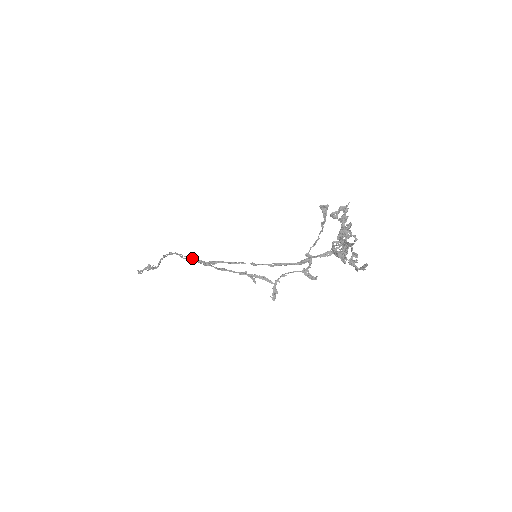
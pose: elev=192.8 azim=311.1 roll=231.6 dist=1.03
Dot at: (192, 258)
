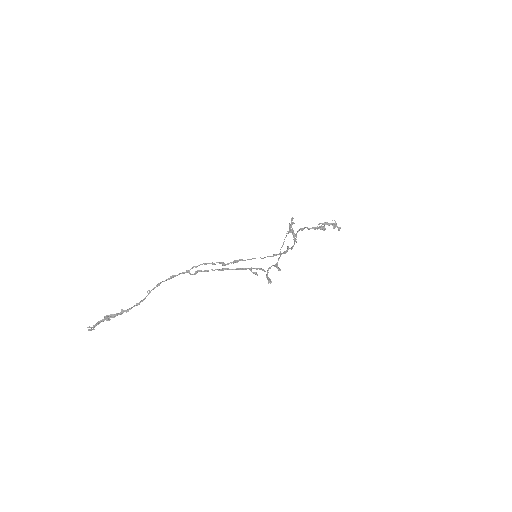
Dot at: (218, 262)
